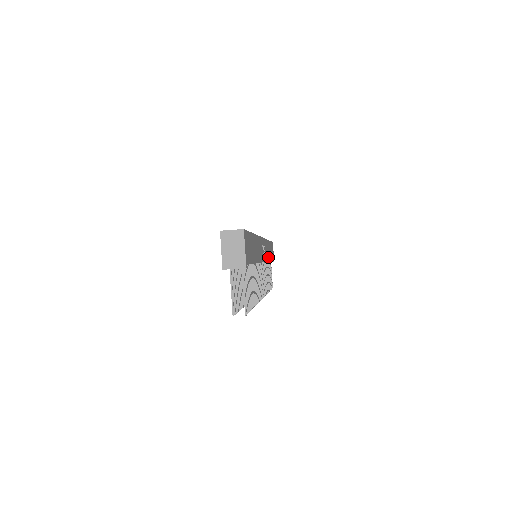
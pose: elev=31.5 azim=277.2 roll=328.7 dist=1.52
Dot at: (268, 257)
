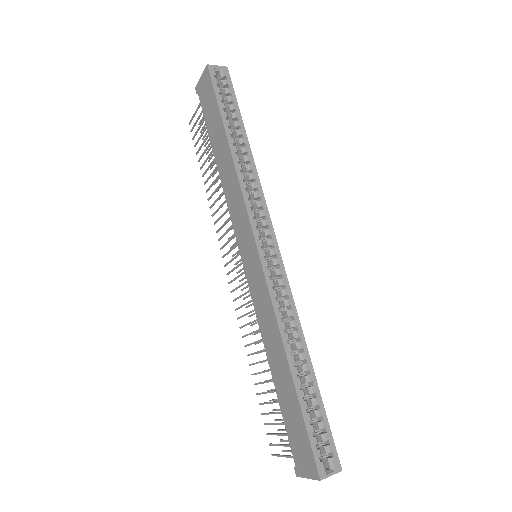
Dot at: occluded
